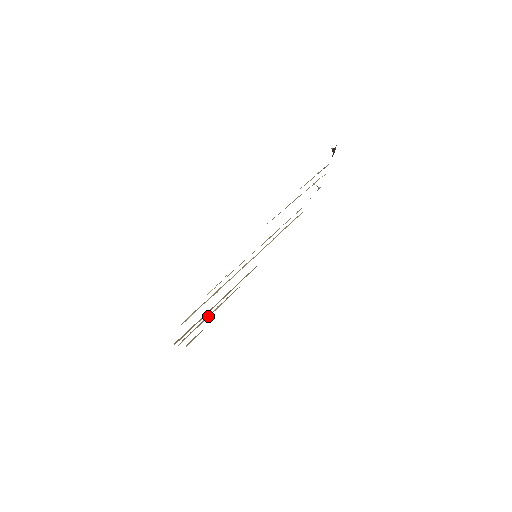
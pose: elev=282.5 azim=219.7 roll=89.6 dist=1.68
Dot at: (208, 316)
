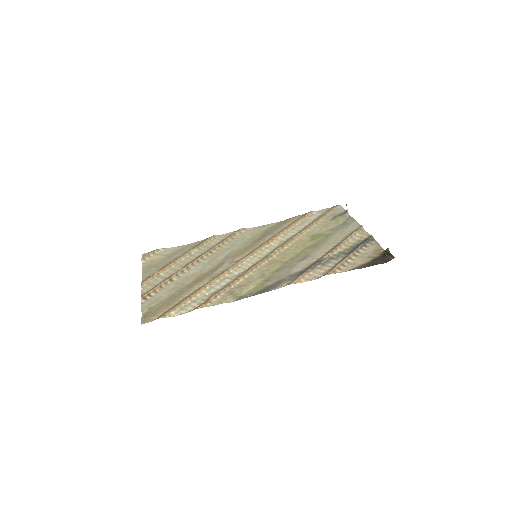
Dot at: (179, 261)
